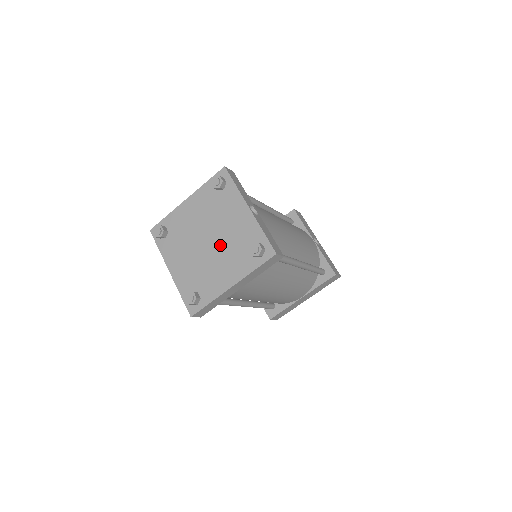
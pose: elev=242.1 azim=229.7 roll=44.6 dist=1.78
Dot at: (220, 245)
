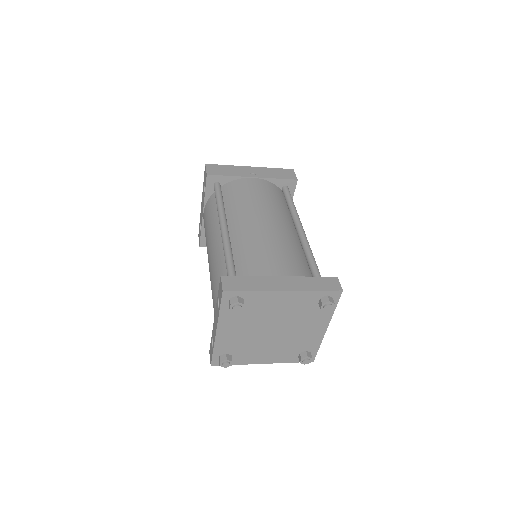
Dot at: (281, 338)
